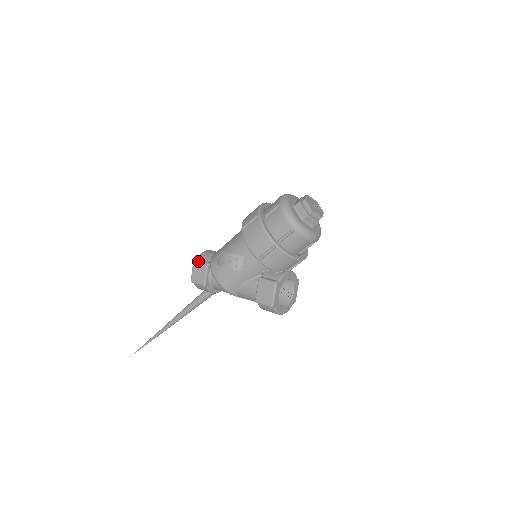
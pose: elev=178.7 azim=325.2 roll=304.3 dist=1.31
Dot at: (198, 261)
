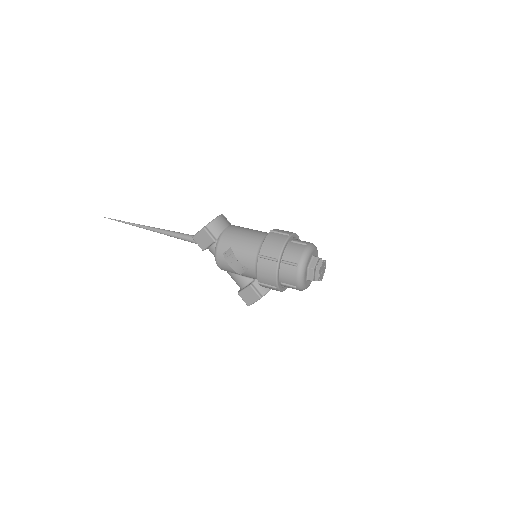
Dot at: (207, 233)
